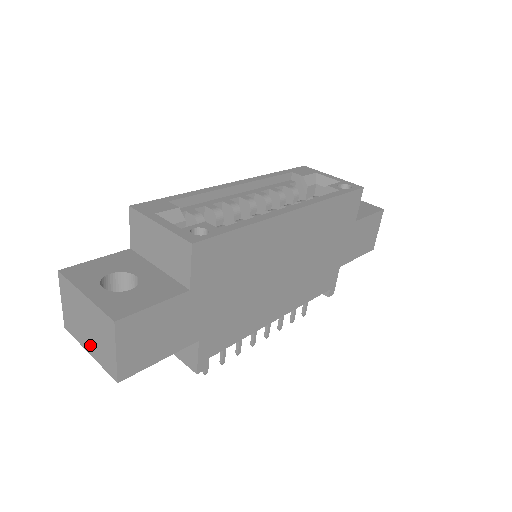
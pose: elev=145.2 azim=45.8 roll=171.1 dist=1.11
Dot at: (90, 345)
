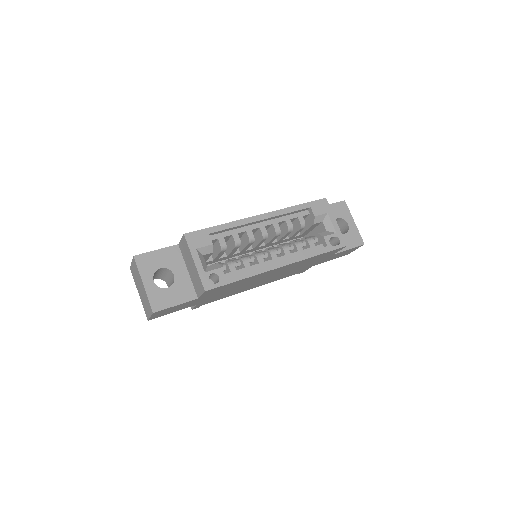
Dot at: (140, 294)
